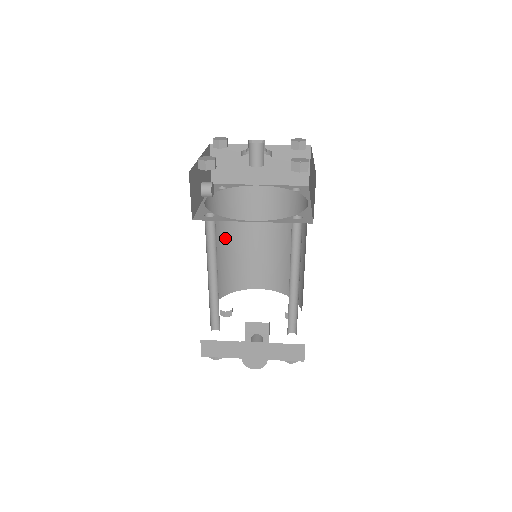
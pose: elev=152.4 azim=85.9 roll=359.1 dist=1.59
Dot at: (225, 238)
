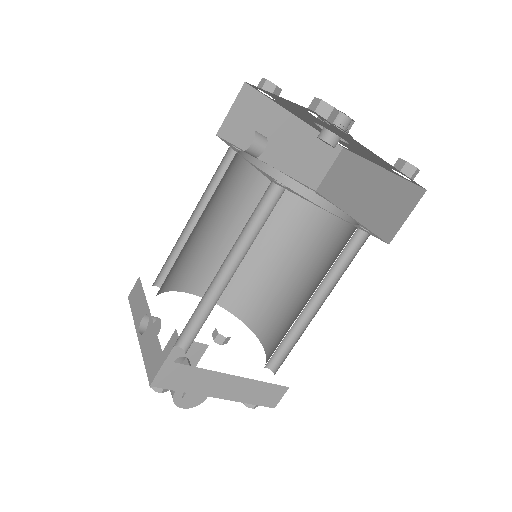
Dot at: (204, 216)
